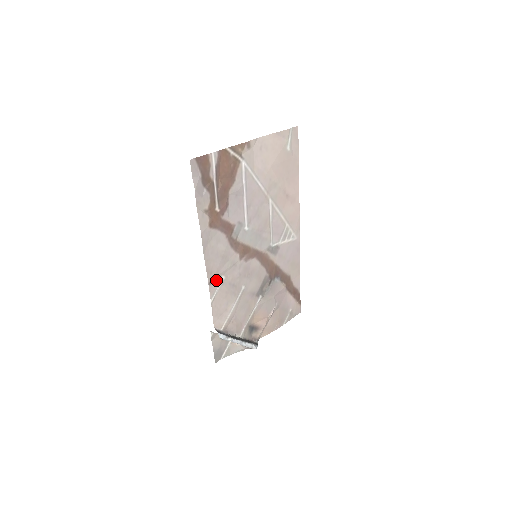
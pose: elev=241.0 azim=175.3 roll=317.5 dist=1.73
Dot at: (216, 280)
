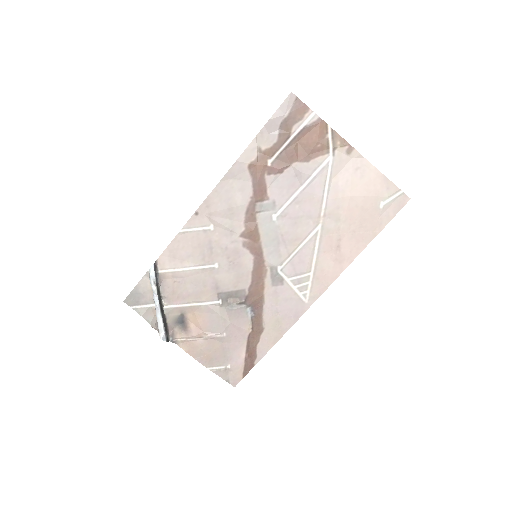
Dot at: (204, 219)
